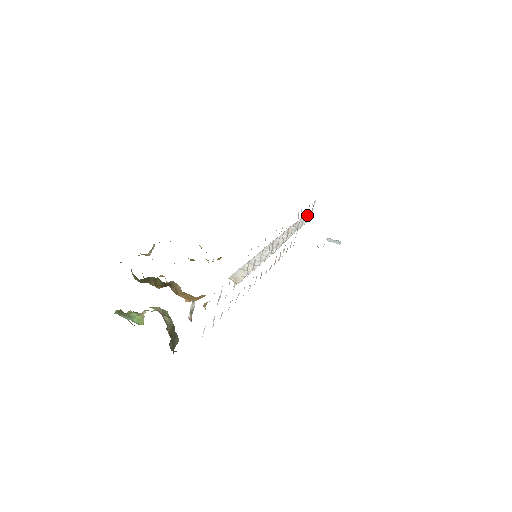
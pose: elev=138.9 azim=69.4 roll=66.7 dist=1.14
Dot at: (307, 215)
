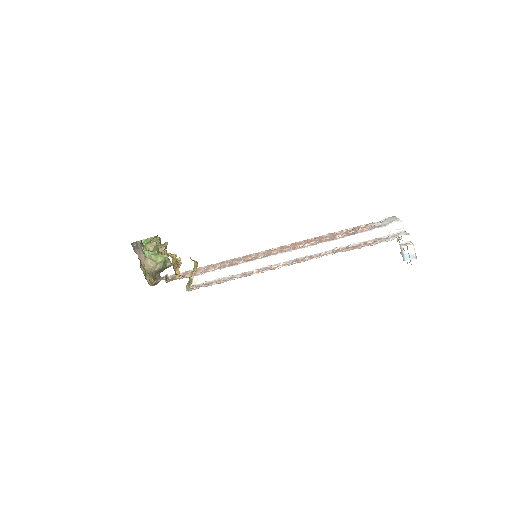
Dot at: (362, 245)
